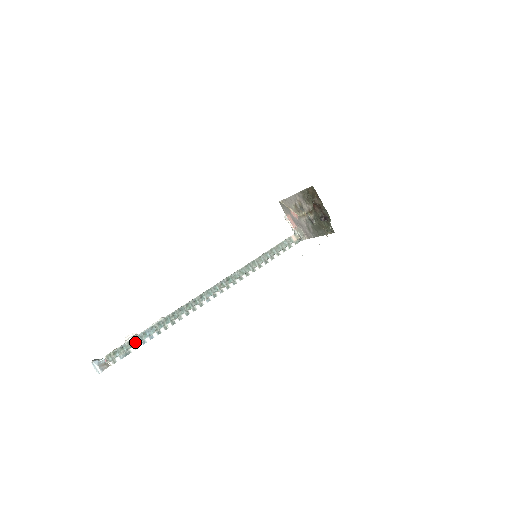
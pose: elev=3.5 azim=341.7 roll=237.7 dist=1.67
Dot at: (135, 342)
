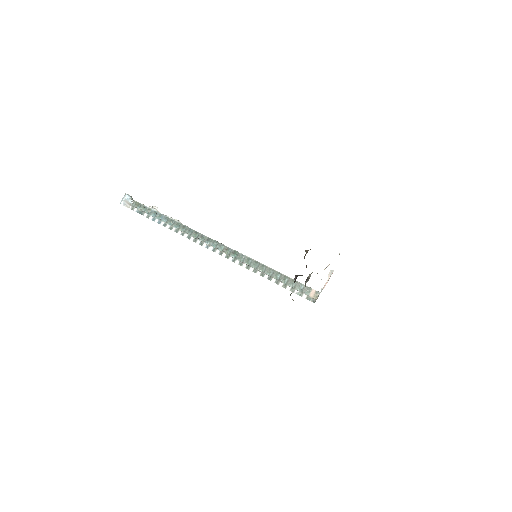
Dot at: (152, 213)
